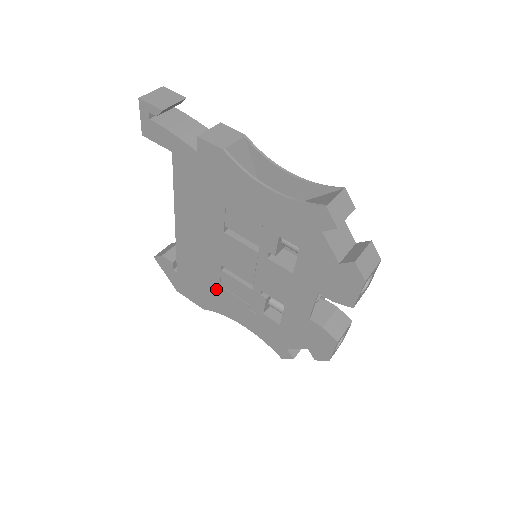
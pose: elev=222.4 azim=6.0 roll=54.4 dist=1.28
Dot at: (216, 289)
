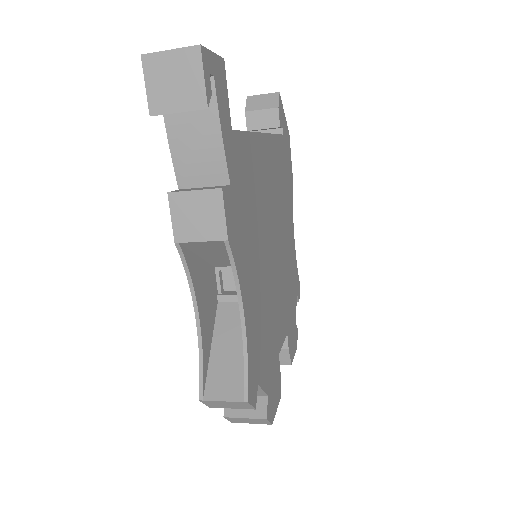
Dot at: occluded
